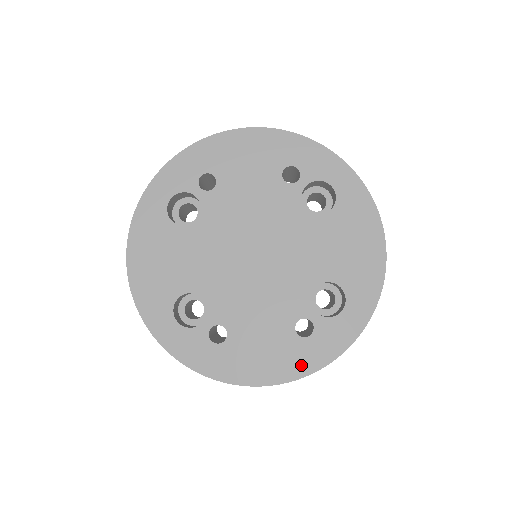
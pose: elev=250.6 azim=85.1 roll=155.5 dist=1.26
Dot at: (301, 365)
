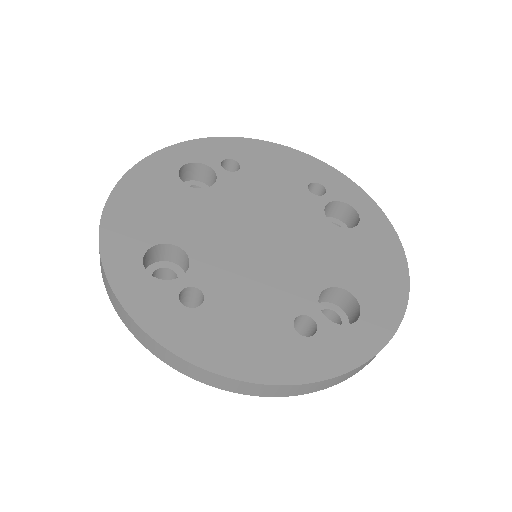
Dot at: (293, 368)
